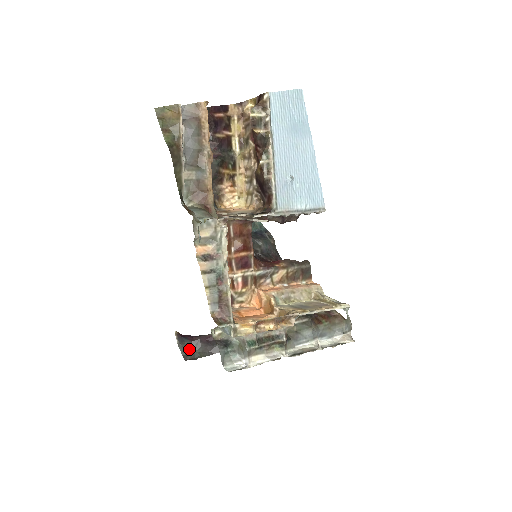
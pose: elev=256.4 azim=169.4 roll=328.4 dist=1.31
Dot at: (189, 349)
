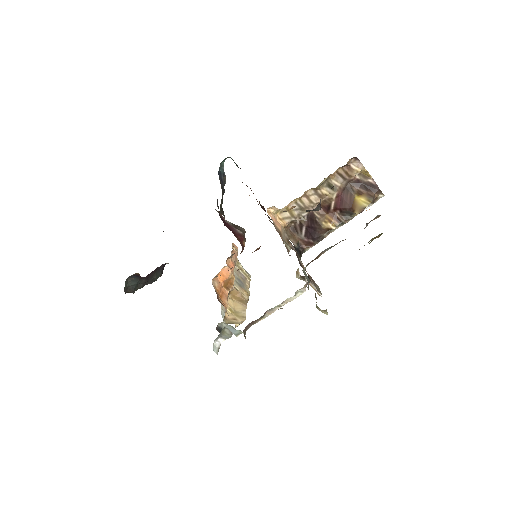
Dot at: (133, 284)
